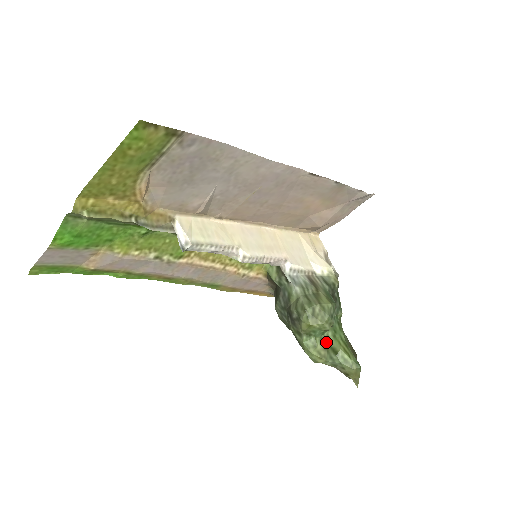
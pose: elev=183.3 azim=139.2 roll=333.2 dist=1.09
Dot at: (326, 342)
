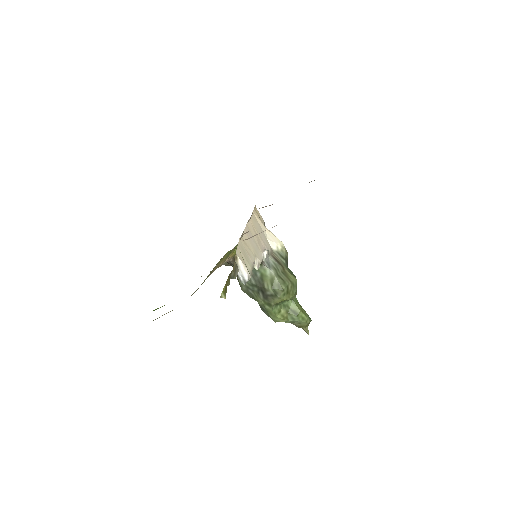
Dot at: (287, 307)
